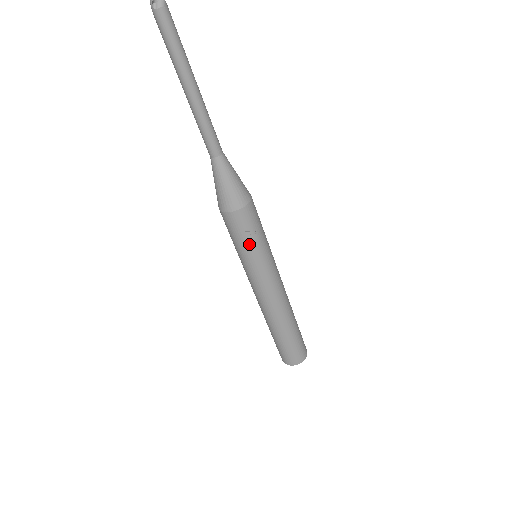
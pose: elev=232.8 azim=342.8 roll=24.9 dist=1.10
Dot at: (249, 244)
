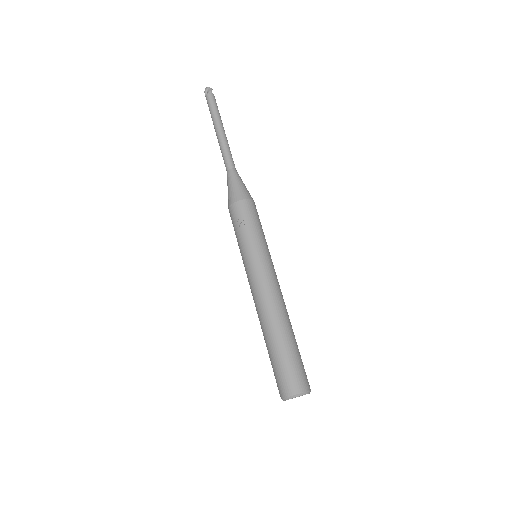
Dot at: (240, 234)
